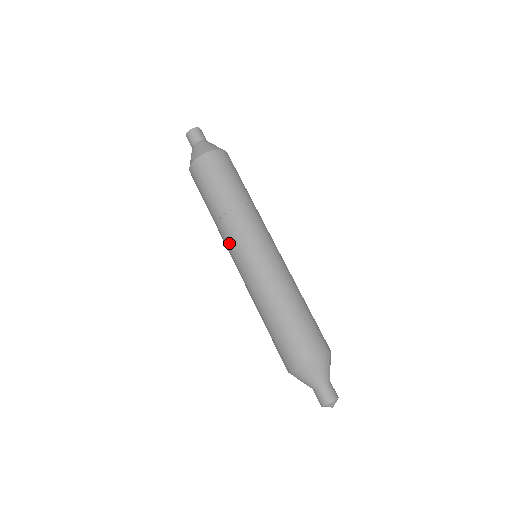
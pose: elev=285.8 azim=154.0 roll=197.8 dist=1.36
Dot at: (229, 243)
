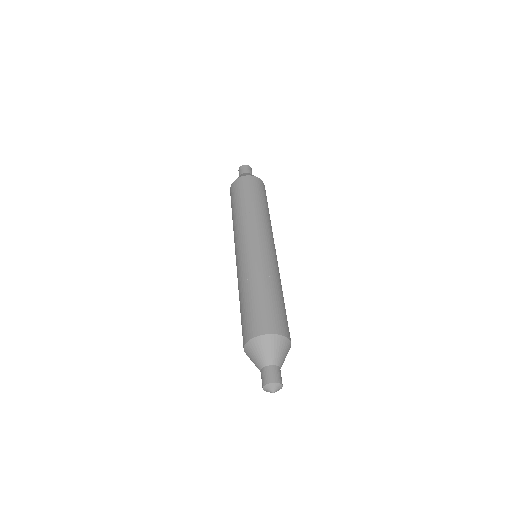
Dot at: (245, 230)
